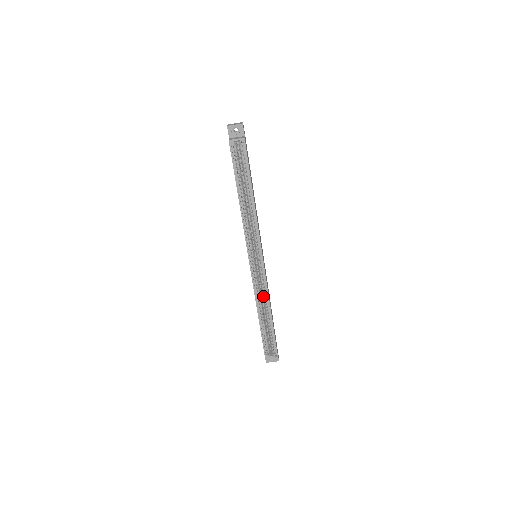
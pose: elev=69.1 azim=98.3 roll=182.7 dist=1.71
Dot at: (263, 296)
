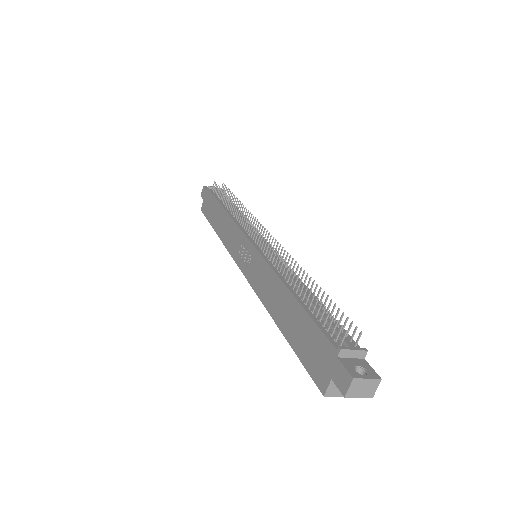
Dot at: occluded
